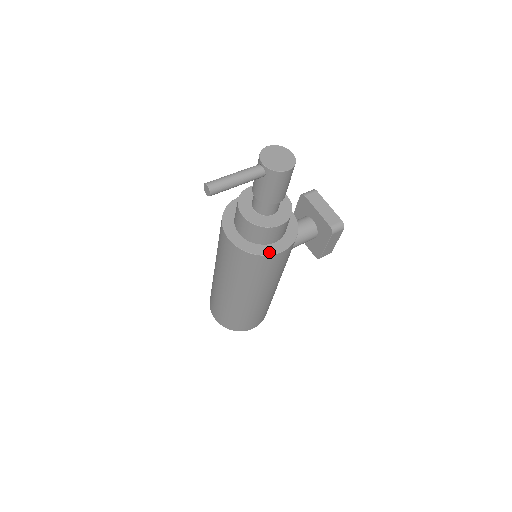
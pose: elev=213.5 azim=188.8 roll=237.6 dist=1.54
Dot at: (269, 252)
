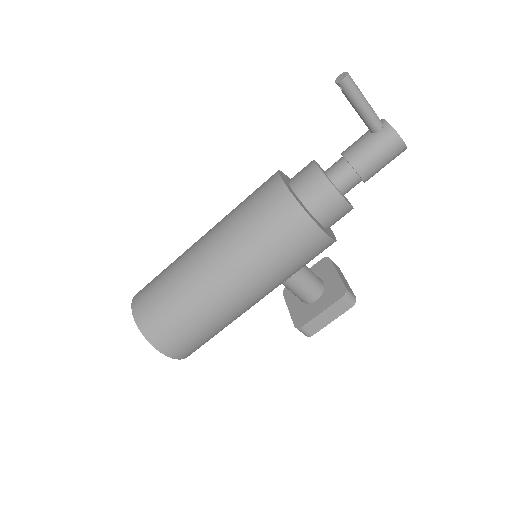
Dot at: (311, 216)
